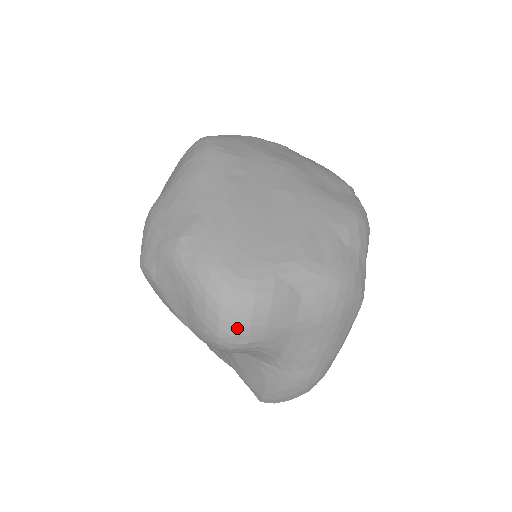
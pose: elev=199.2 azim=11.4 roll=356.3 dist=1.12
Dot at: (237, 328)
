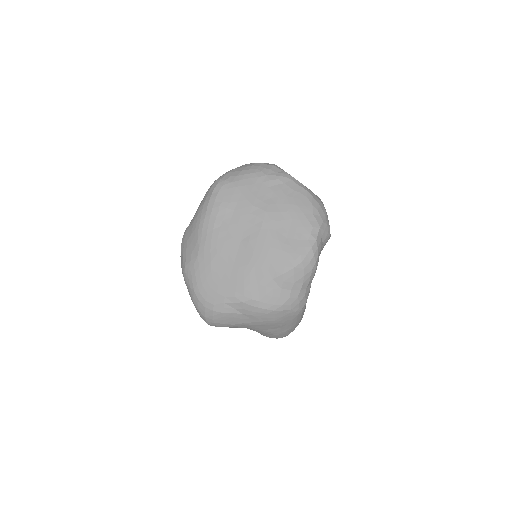
Dot at: (208, 322)
